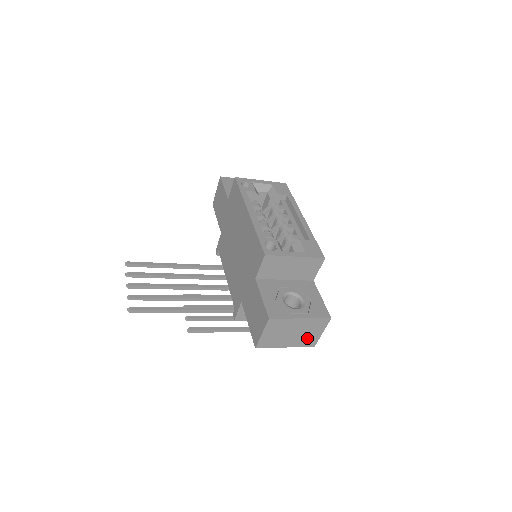
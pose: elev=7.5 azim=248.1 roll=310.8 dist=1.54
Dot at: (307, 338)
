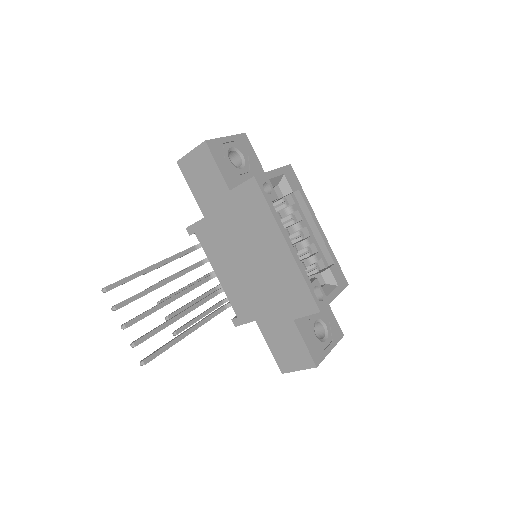
Dot at: occluded
